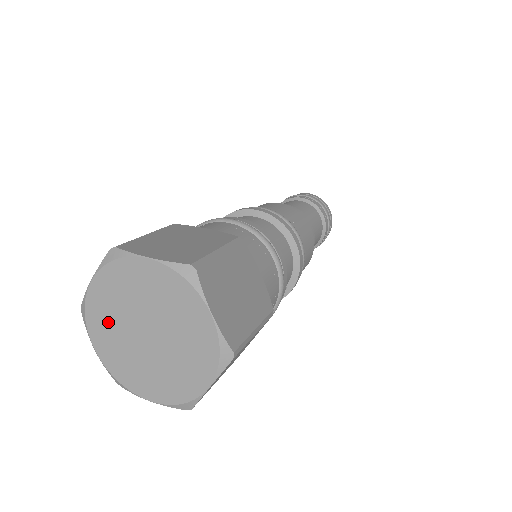
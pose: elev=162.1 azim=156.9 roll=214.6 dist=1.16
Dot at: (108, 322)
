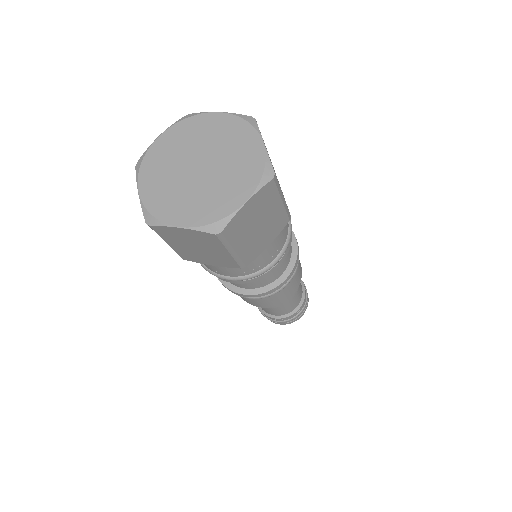
Dot at: (170, 197)
